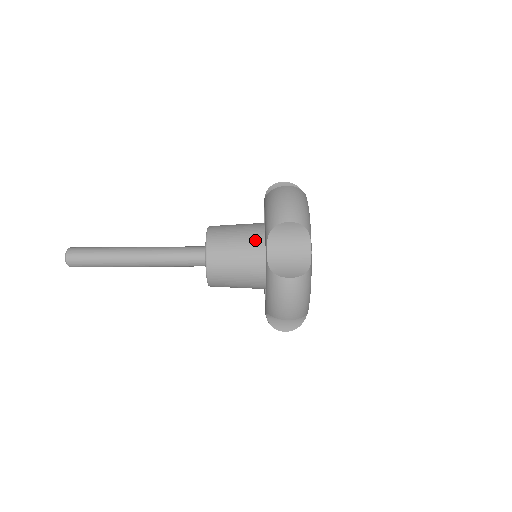
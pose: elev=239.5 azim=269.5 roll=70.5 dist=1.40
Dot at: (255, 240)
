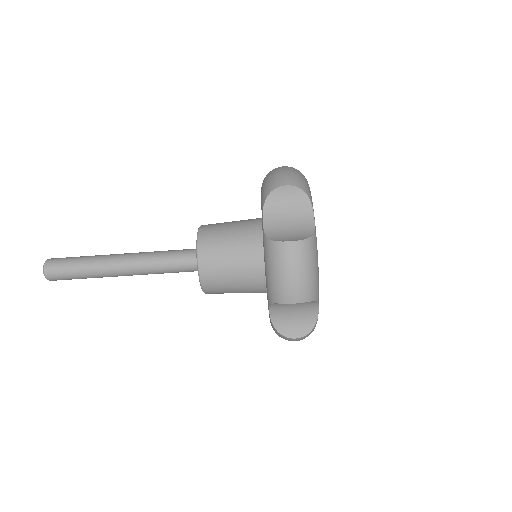
Dot at: (254, 273)
